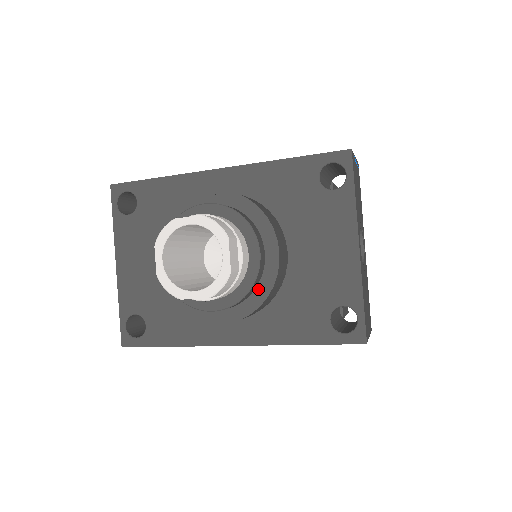
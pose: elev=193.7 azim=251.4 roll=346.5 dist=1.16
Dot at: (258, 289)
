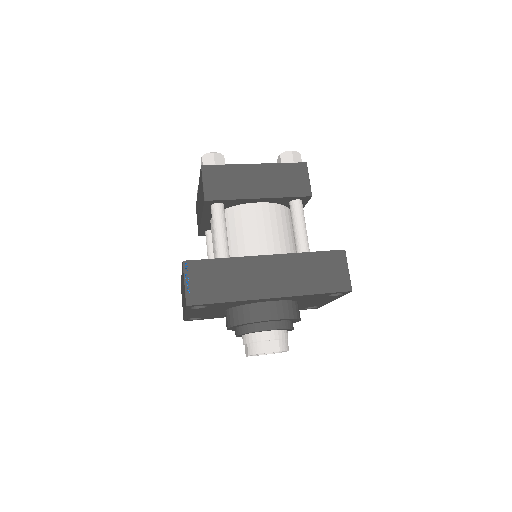
Dot at: occluded
